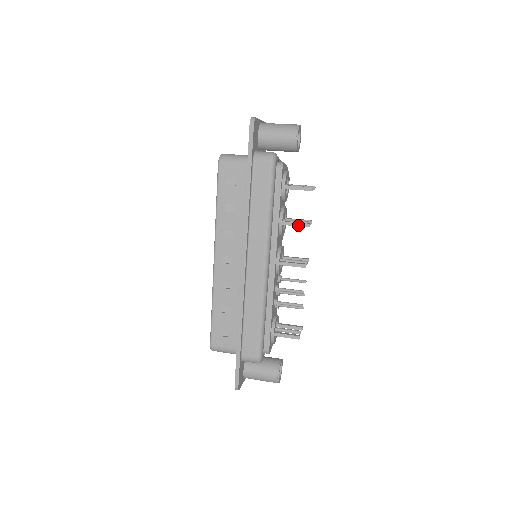
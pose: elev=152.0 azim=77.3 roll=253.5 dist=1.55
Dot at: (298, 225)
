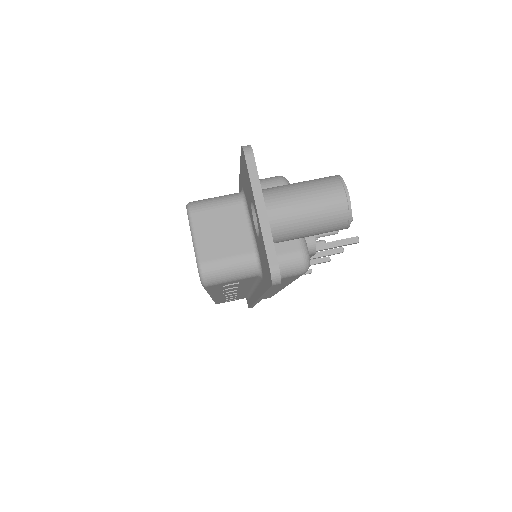
Dot at: occluded
